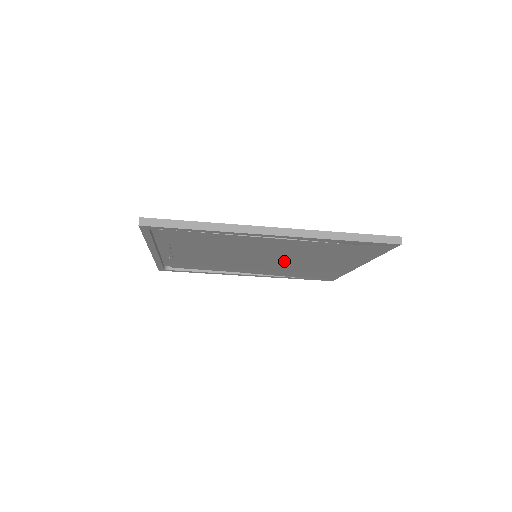
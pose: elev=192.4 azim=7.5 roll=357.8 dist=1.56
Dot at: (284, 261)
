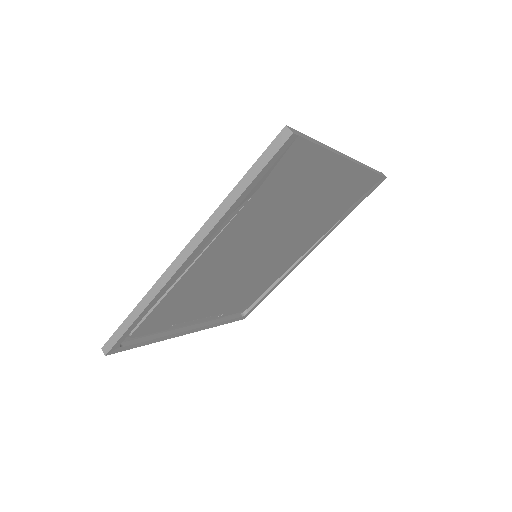
Dot at: (283, 234)
